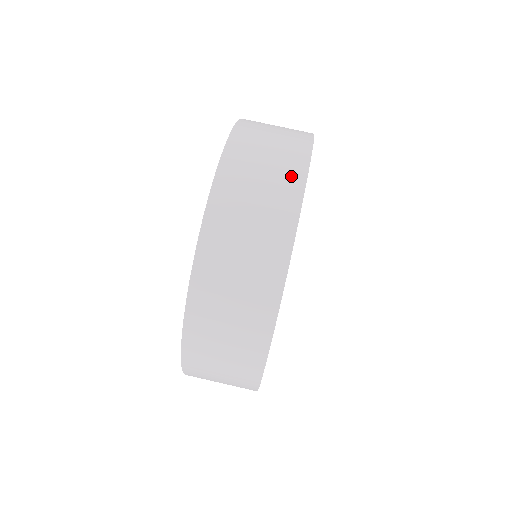
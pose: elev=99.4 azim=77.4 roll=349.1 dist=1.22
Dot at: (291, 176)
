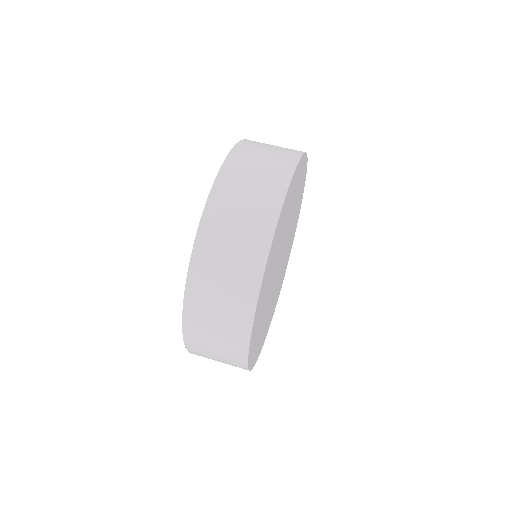
Dot at: (262, 226)
